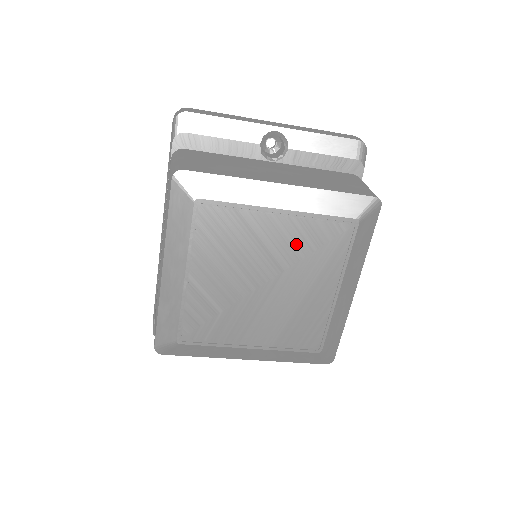
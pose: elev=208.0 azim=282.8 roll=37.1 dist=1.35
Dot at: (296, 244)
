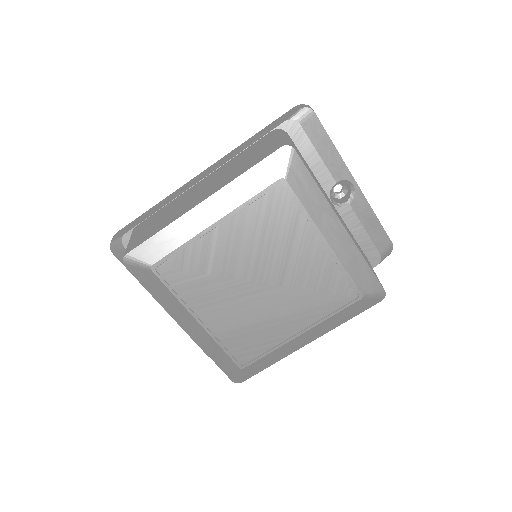
Dot at: (310, 275)
